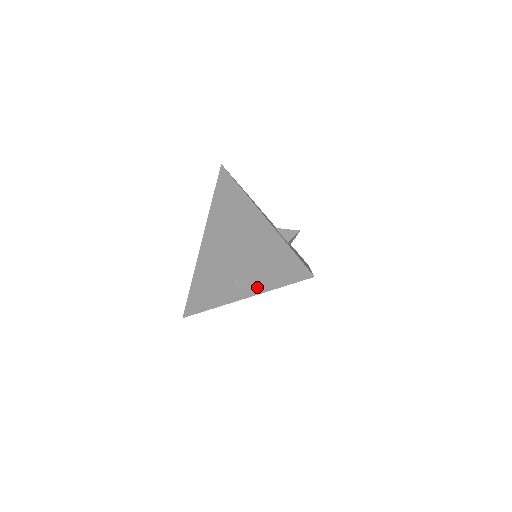
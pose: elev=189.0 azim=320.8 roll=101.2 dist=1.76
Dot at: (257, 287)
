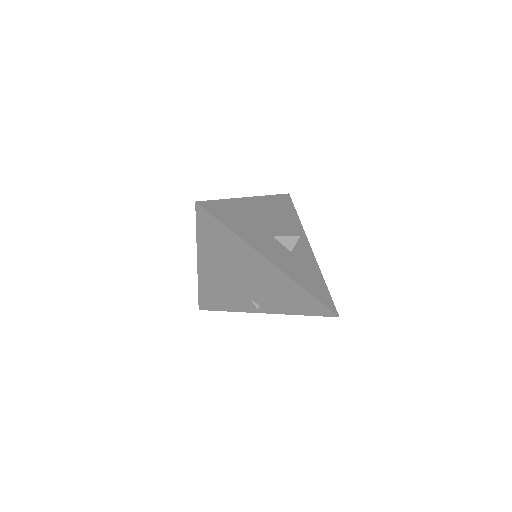
Dot at: (278, 310)
